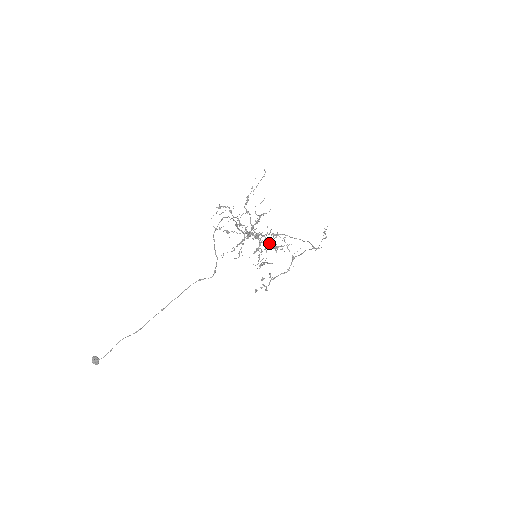
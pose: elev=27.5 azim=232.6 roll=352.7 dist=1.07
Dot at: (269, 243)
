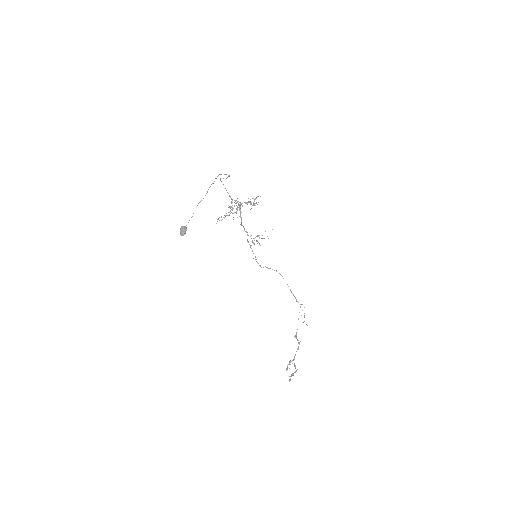
Dot at: (257, 236)
